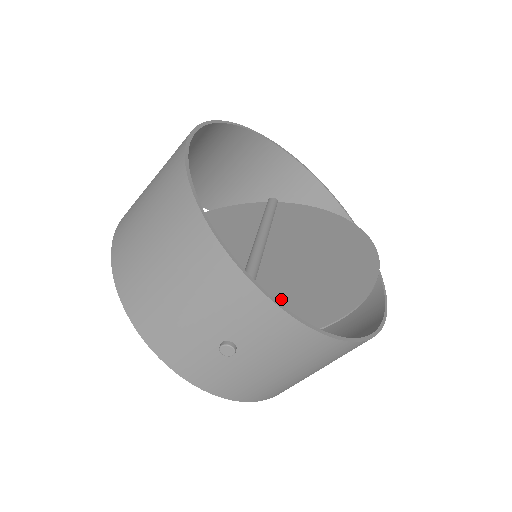
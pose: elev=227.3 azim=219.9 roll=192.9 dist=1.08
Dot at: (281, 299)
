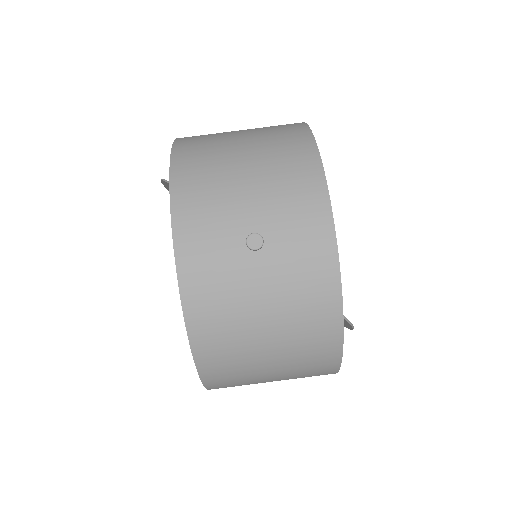
Dot at: occluded
